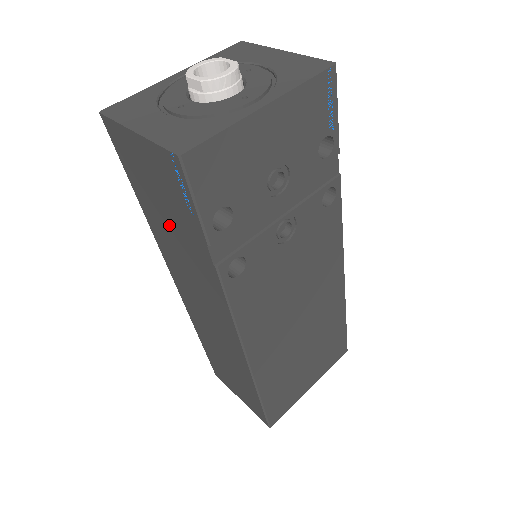
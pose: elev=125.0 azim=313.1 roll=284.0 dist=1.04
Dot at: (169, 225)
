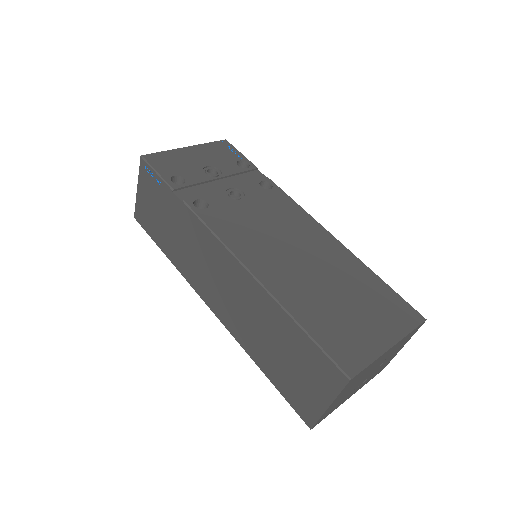
Dot at: (171, 230)
